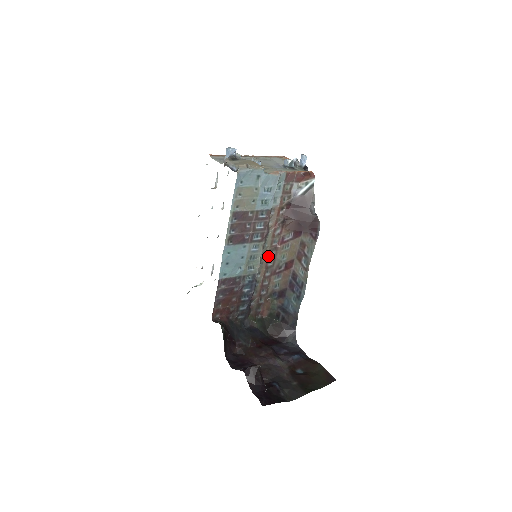
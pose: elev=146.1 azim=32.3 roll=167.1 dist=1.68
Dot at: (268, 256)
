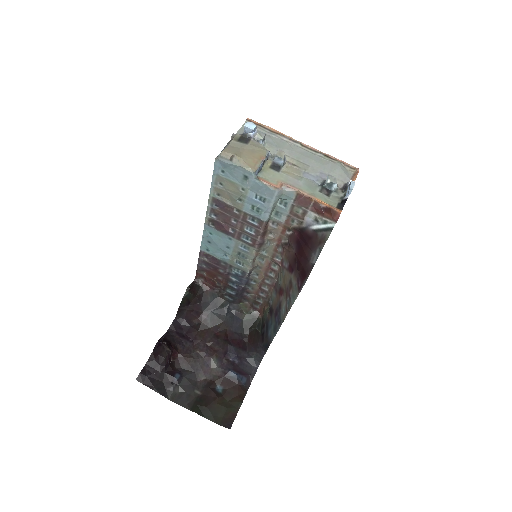
Dot at: (268, 265)
